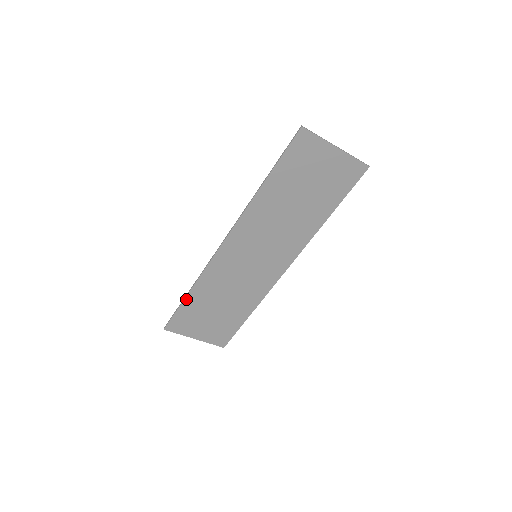
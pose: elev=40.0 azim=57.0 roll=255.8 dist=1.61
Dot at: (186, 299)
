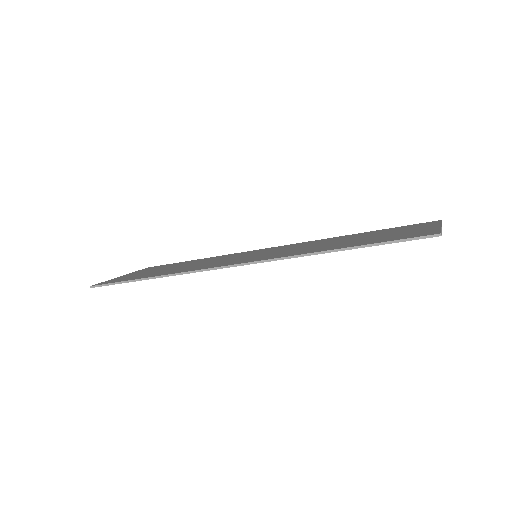
Dot at: occluded
